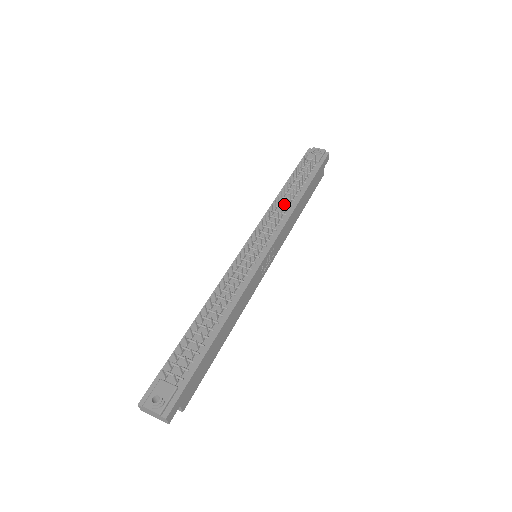
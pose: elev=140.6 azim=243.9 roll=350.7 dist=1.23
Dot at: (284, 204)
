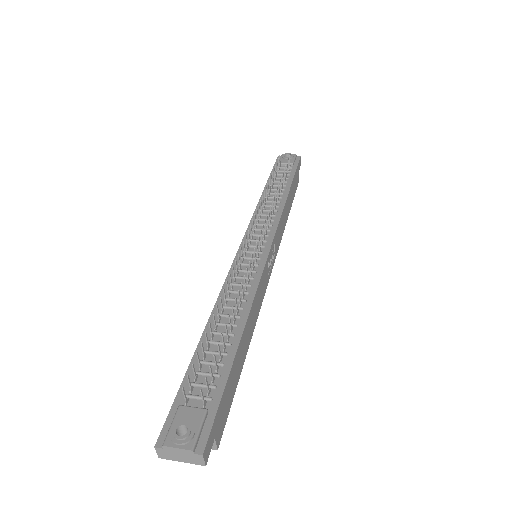
Dot at: occluded
